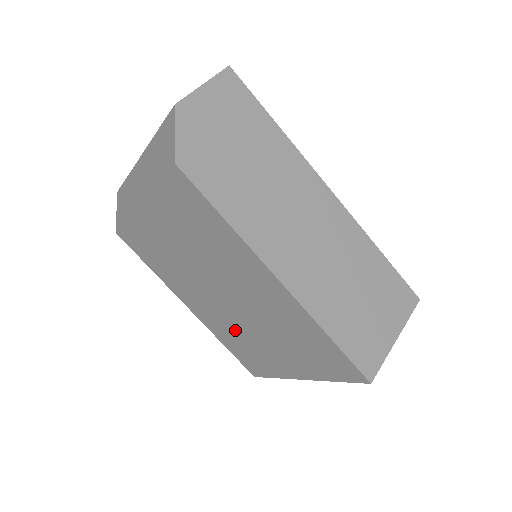
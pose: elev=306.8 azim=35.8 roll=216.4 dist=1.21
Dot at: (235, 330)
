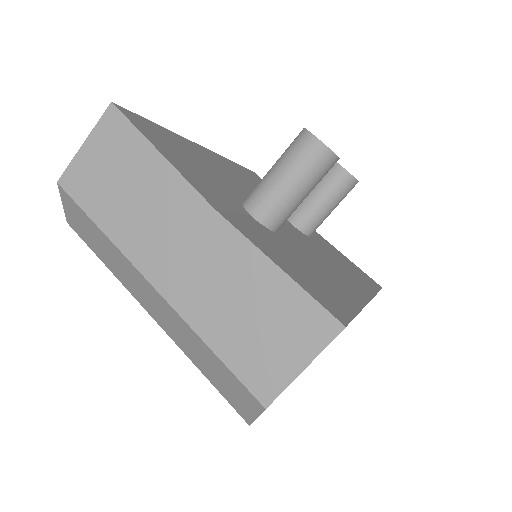
Dot at: occluded
